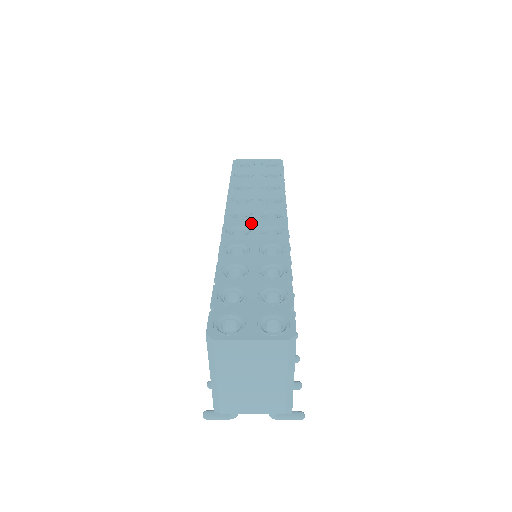
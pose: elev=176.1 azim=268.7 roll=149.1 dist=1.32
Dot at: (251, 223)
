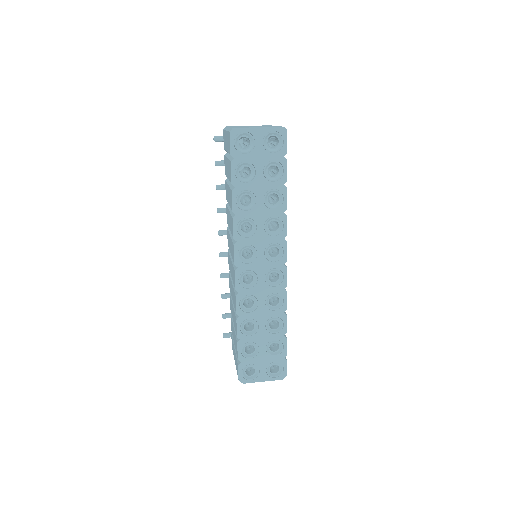
Dot at: (257, 268)
